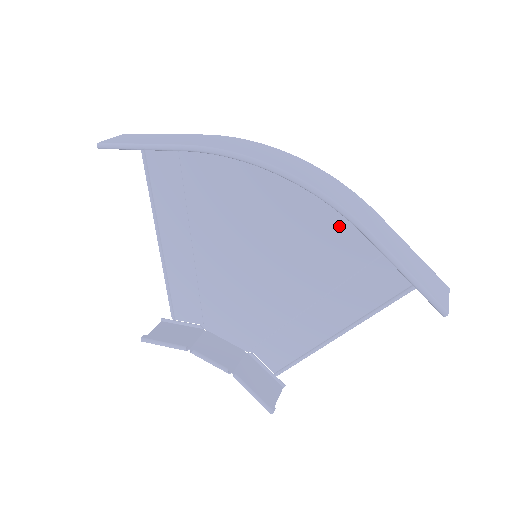
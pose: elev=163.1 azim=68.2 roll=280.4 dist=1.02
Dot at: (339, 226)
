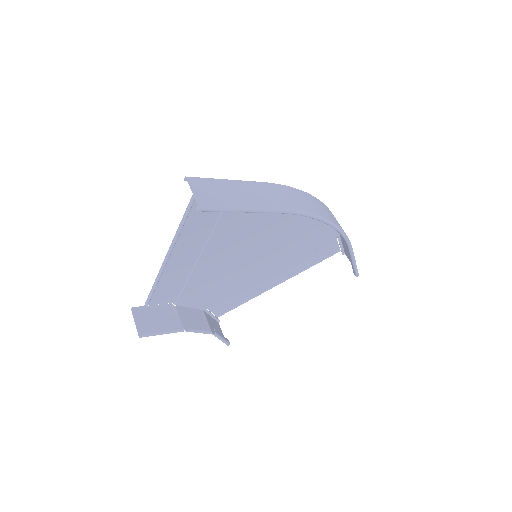
Dot at: (314, 232)
